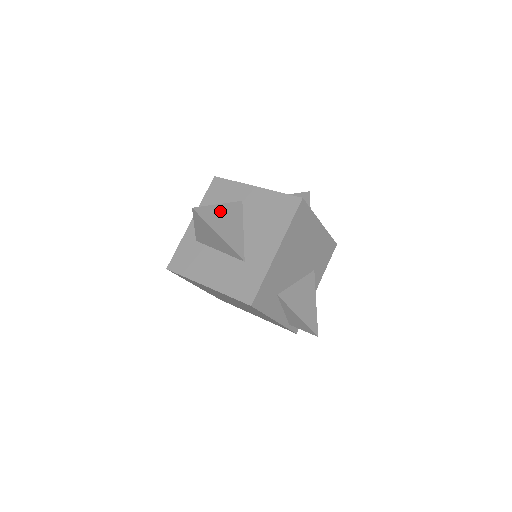
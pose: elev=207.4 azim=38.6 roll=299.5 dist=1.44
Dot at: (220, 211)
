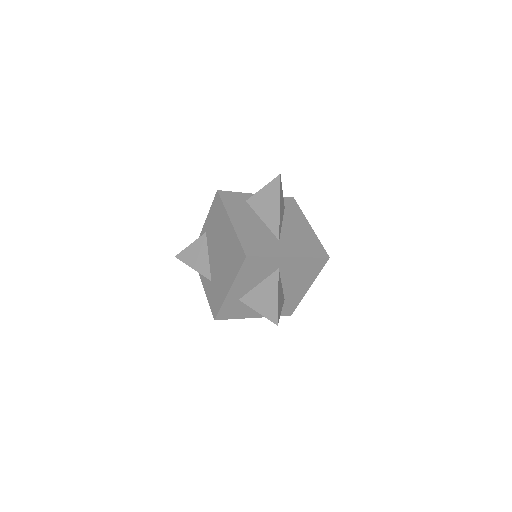
Dot at: (279, 299)
